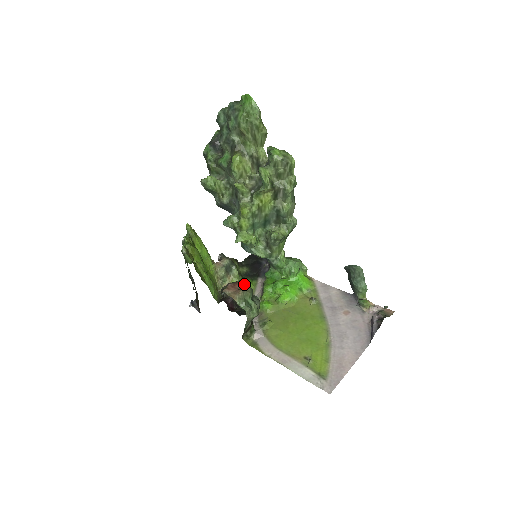
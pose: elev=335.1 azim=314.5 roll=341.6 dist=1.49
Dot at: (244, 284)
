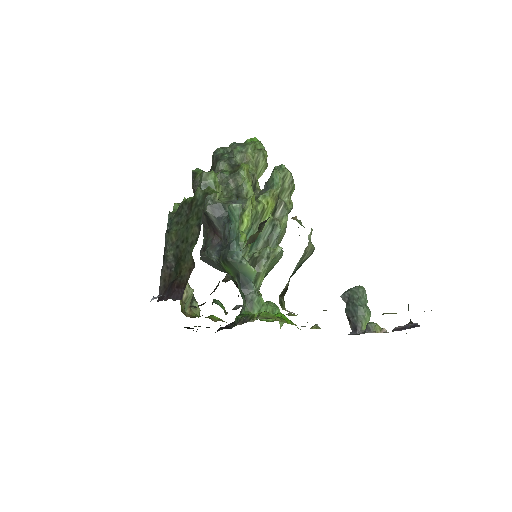
Dot at: occluded
